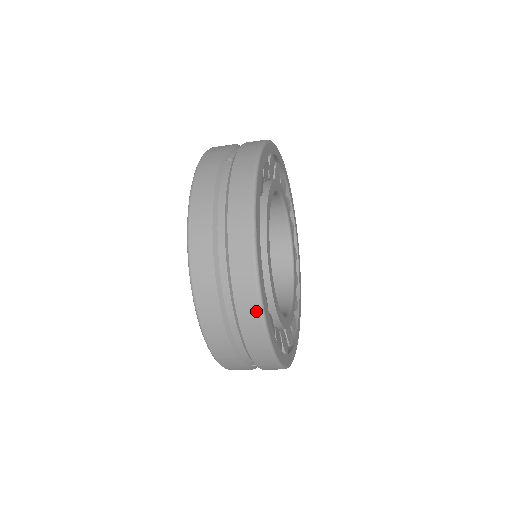
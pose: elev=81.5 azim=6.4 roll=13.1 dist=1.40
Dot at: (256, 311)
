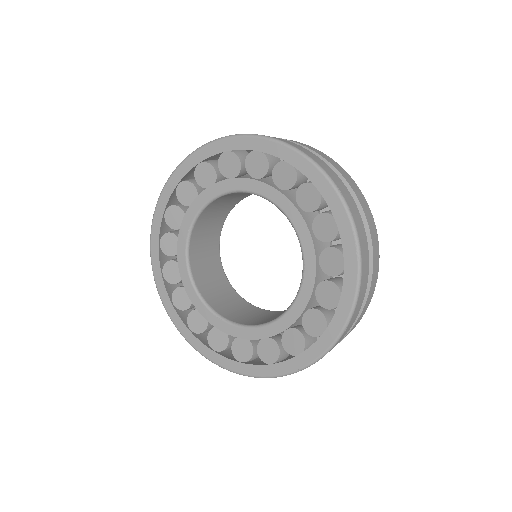
Dot at: (355, 184)
